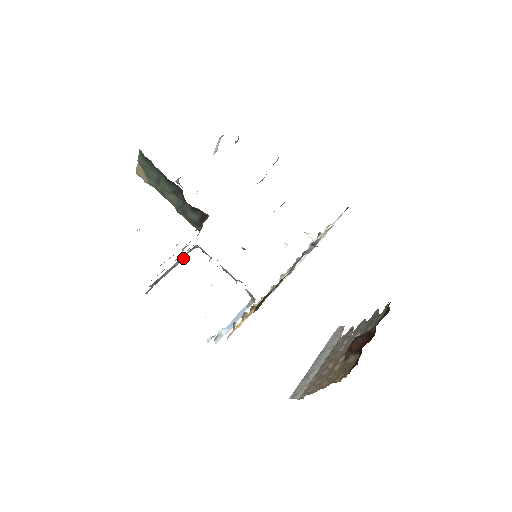
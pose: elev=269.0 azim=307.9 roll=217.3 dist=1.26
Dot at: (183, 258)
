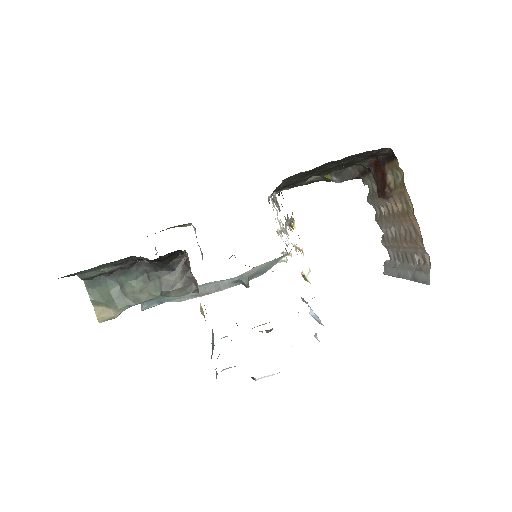
Dot at: (213, 336)
